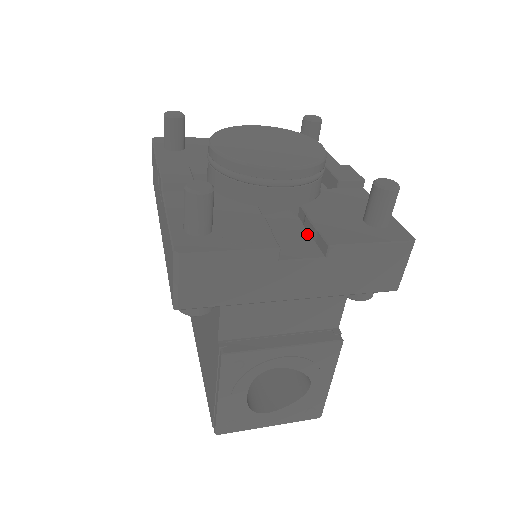
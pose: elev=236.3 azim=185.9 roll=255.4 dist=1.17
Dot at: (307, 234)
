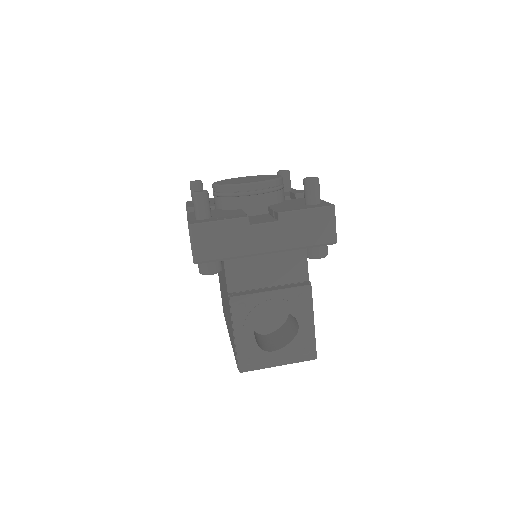
Dot at: (271, 217)
